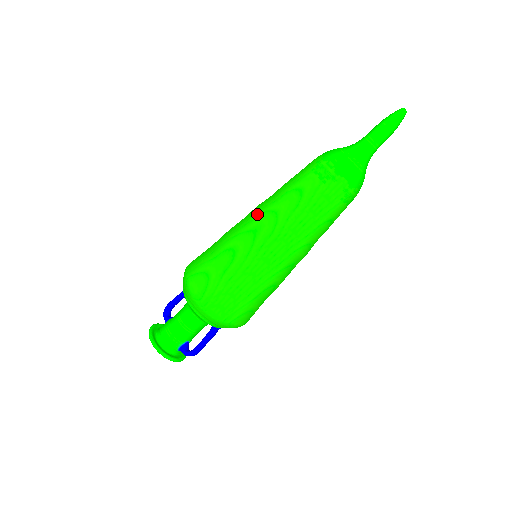
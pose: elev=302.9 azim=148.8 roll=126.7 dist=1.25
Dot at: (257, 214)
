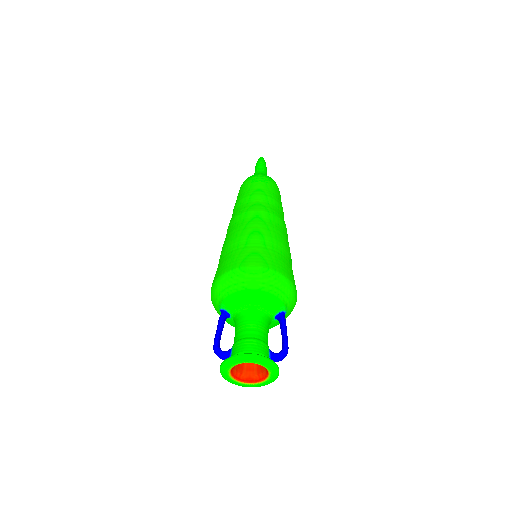
Dot at: (245, 212)
